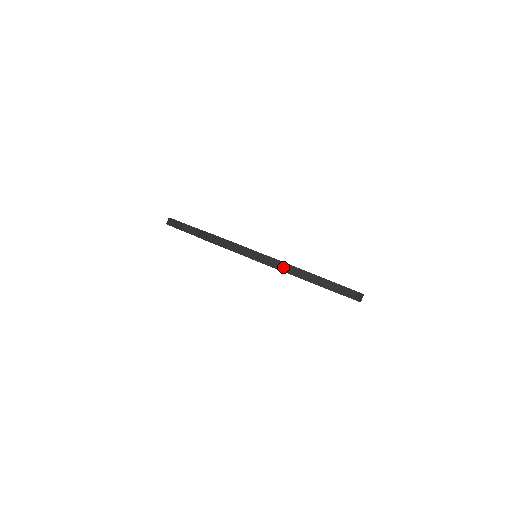
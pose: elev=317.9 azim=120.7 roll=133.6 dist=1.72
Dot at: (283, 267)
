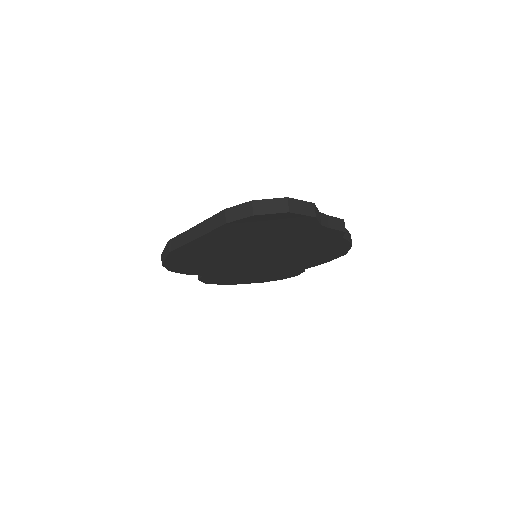
Dot at: (179, 241)
